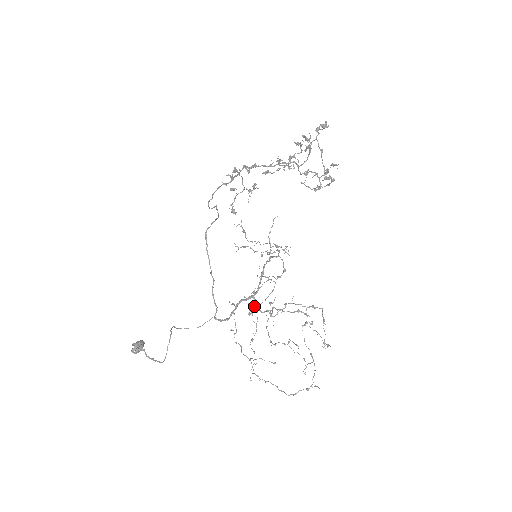
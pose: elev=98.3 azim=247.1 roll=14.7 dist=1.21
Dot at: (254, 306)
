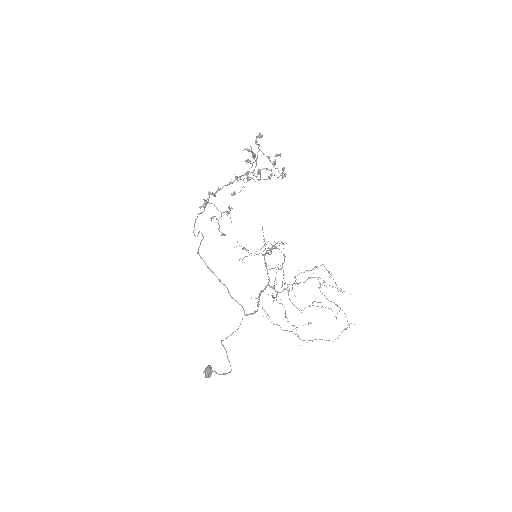
Dot at: (276, 294)
